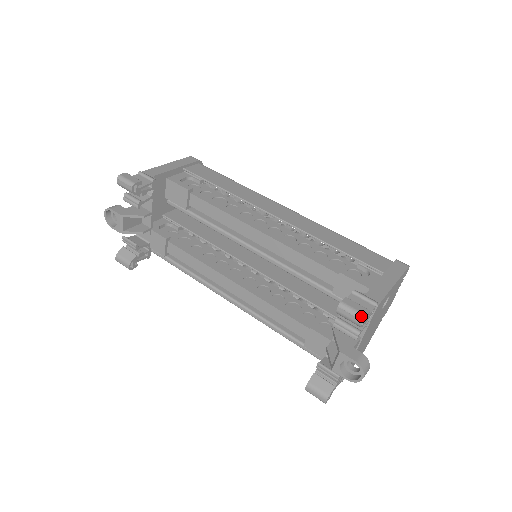
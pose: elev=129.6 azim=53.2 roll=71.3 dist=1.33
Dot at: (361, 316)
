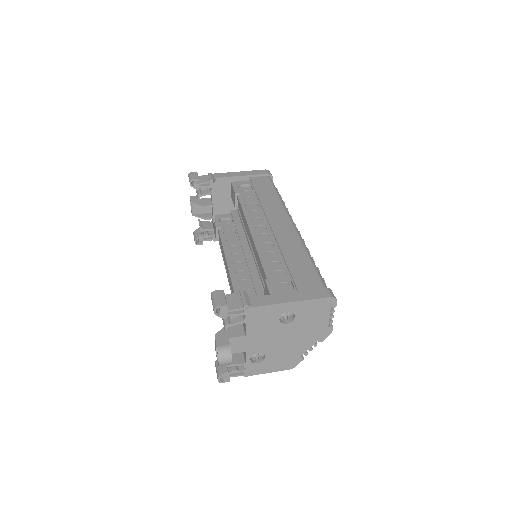
Dot at: (215, 305)
